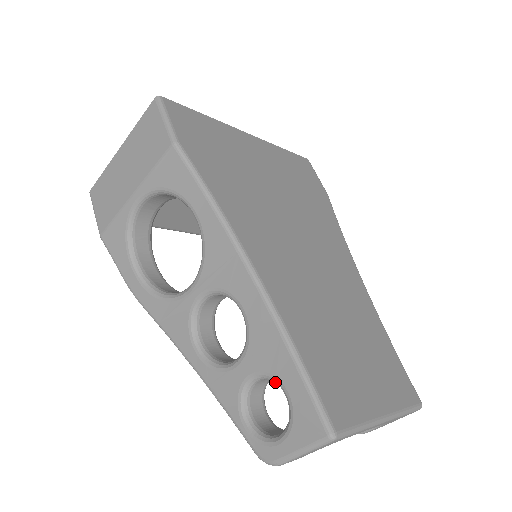
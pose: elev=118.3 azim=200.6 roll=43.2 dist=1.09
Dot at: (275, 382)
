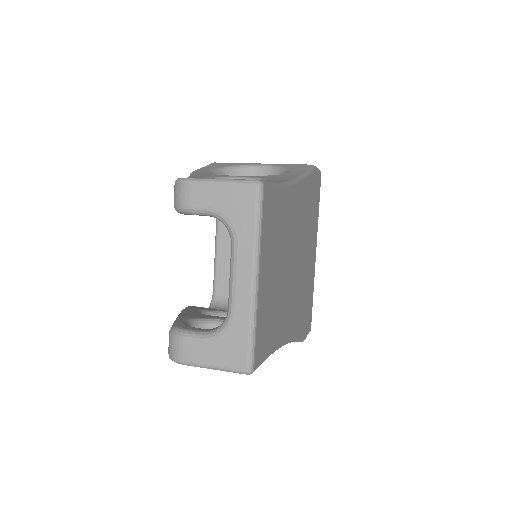
Dot at: occluded
